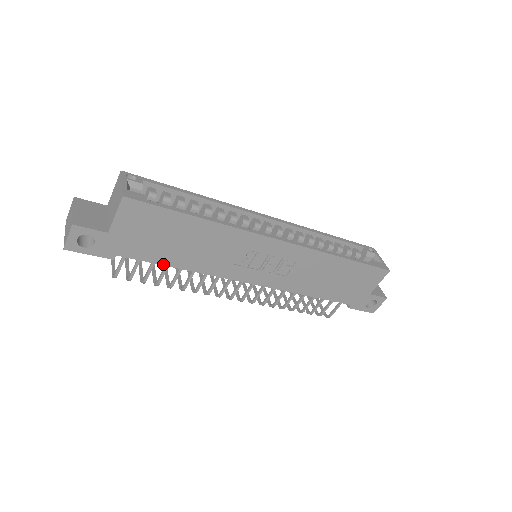
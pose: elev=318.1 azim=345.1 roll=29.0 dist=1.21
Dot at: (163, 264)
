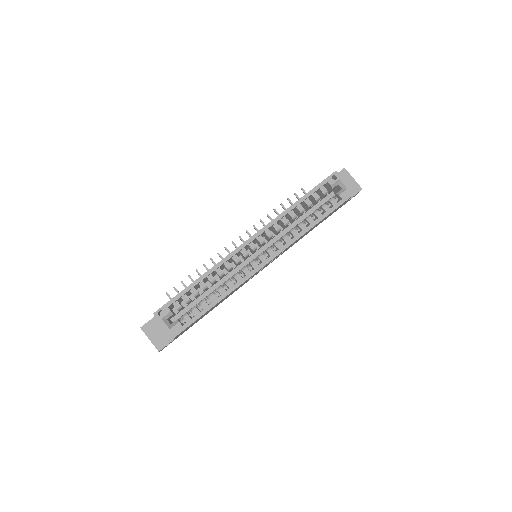
Dot at: occluded
